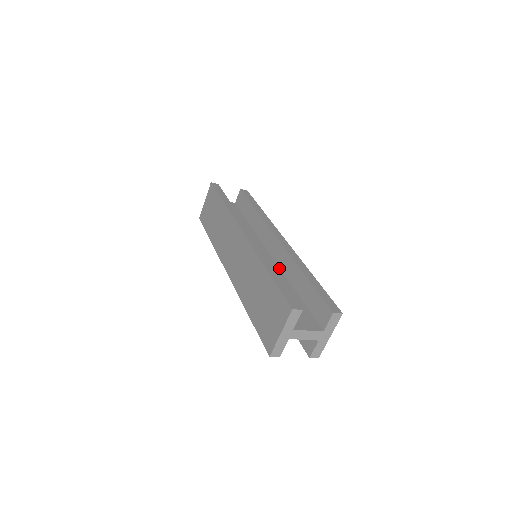
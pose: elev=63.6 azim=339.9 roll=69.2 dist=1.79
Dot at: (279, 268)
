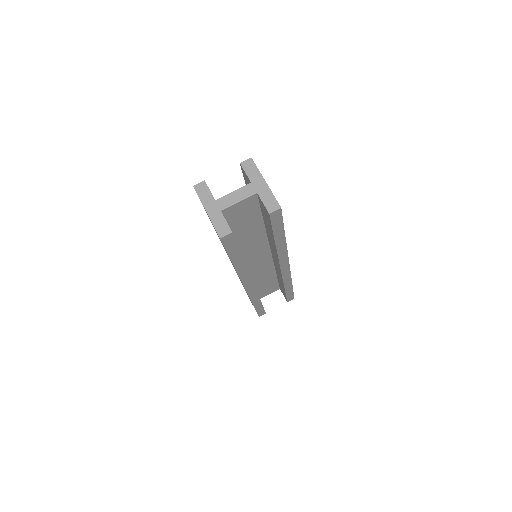
Dot at: occluded
